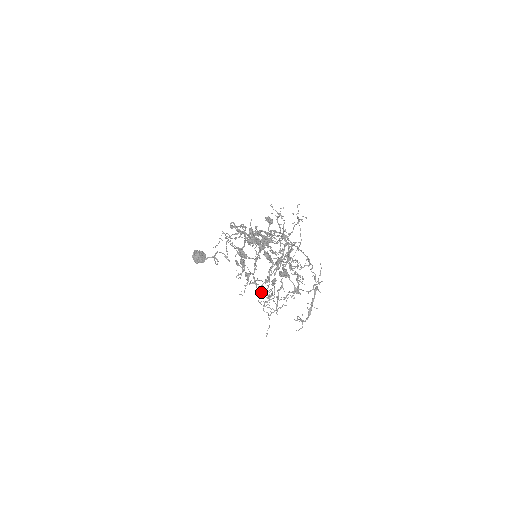
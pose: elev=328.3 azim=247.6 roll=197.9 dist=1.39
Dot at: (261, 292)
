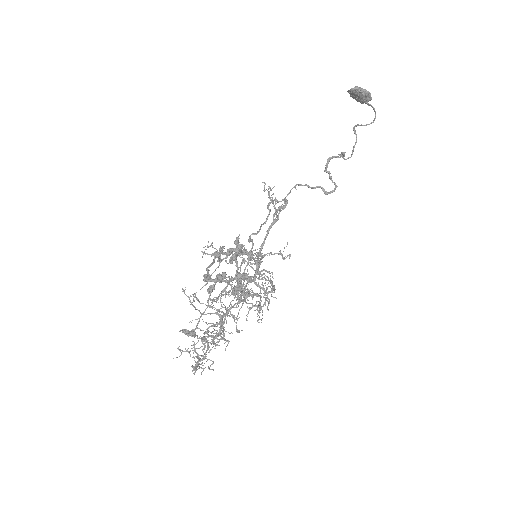
Dot at: (197, 299)
